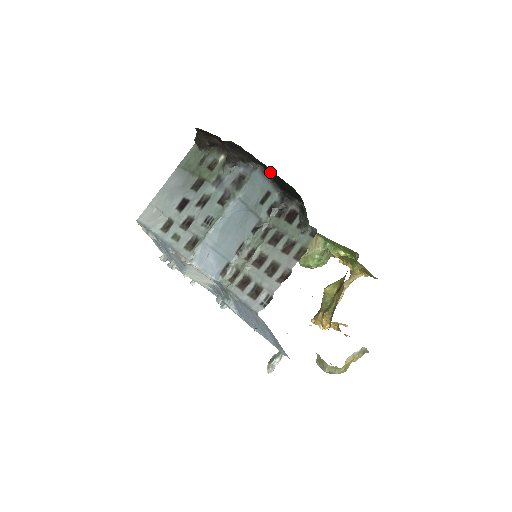
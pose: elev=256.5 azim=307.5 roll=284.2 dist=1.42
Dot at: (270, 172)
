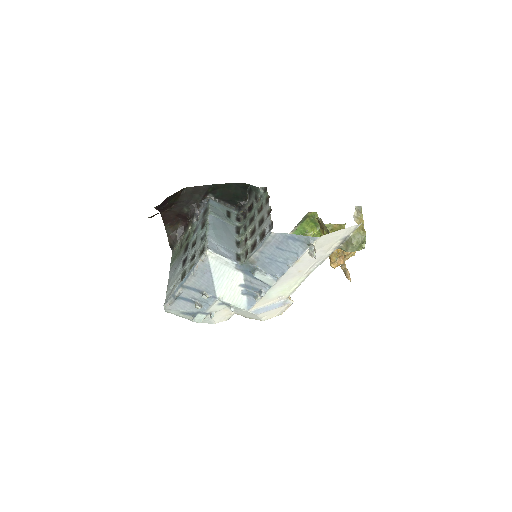
Dot at: (216, 191)
